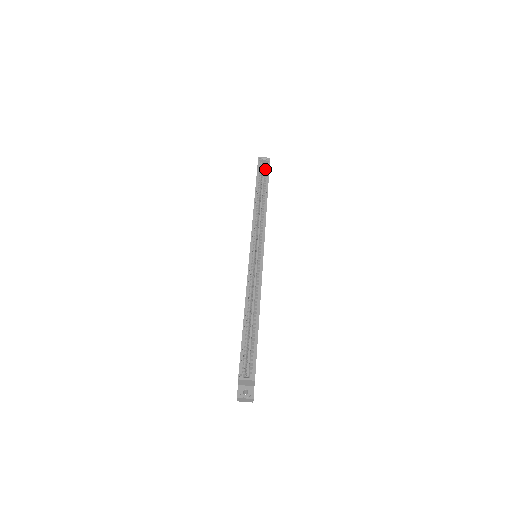
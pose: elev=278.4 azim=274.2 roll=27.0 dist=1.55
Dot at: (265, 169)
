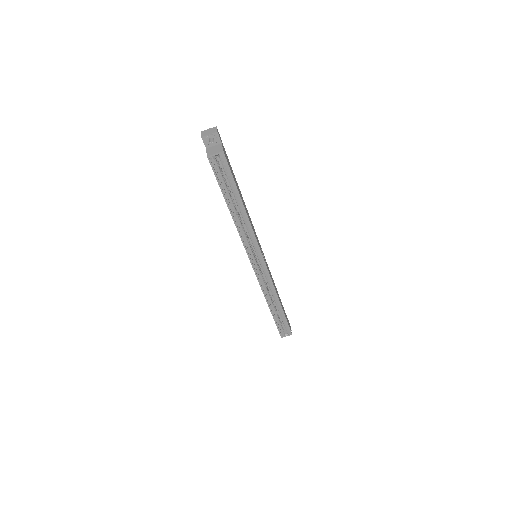
Dot at: (224, 168)
